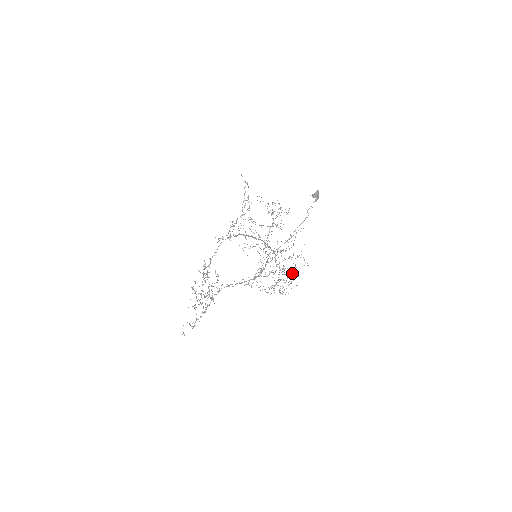
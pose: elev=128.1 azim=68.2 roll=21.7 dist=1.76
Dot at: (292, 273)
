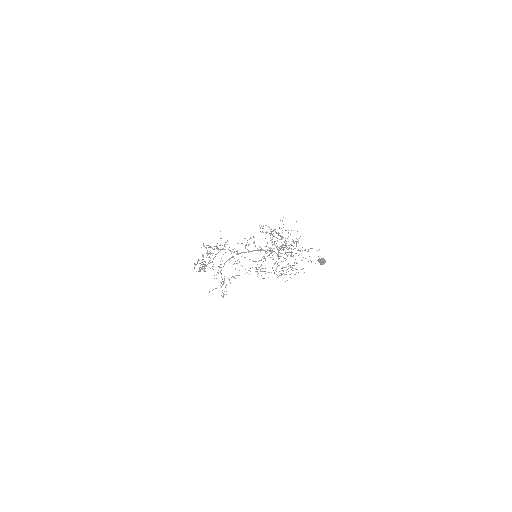
Dot at: (293, 265)
